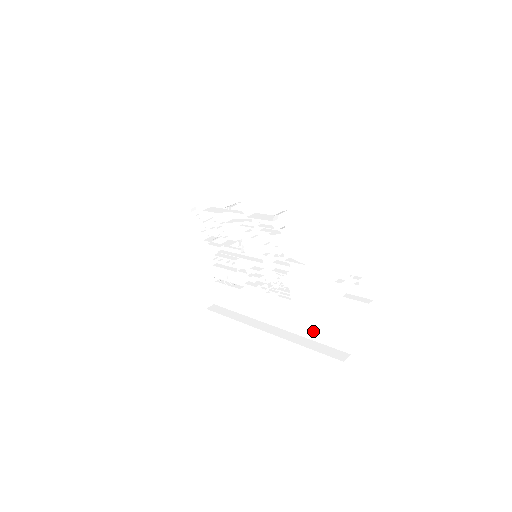
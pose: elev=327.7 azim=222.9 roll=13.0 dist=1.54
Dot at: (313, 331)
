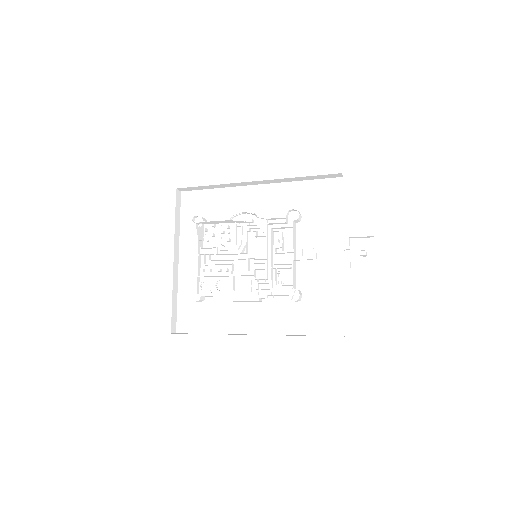
Dot at: (306, 324)
